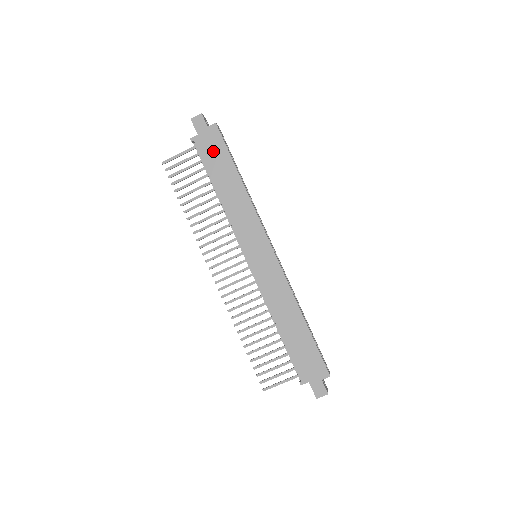
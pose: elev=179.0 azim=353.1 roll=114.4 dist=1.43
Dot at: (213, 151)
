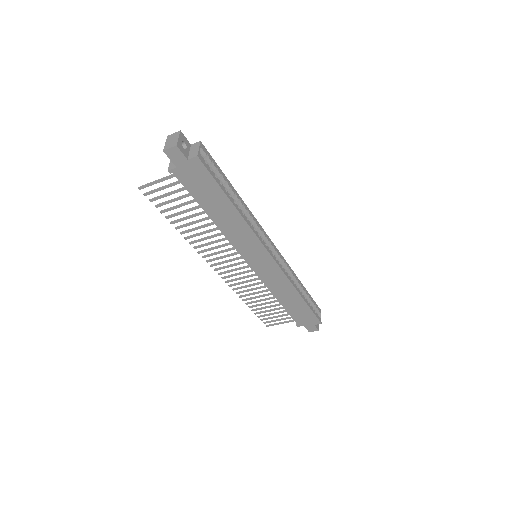
Dot at: (199, 183)
